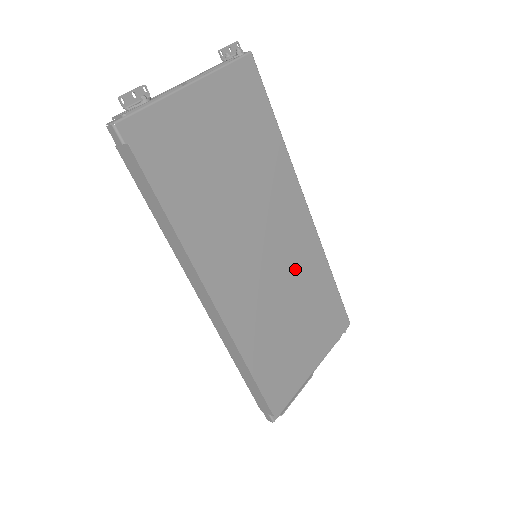
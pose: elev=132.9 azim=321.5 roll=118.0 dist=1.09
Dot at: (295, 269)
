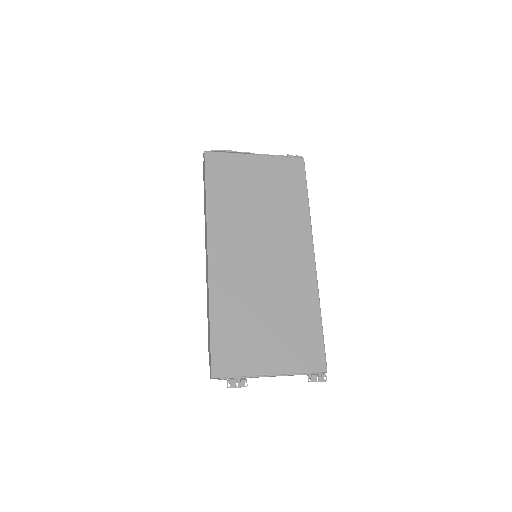
Dot at: (284, 285)
